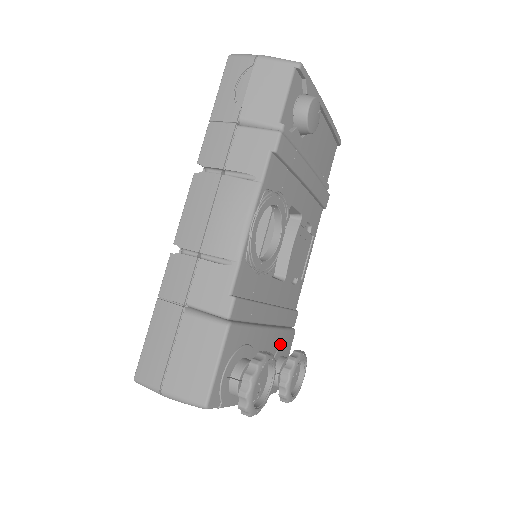
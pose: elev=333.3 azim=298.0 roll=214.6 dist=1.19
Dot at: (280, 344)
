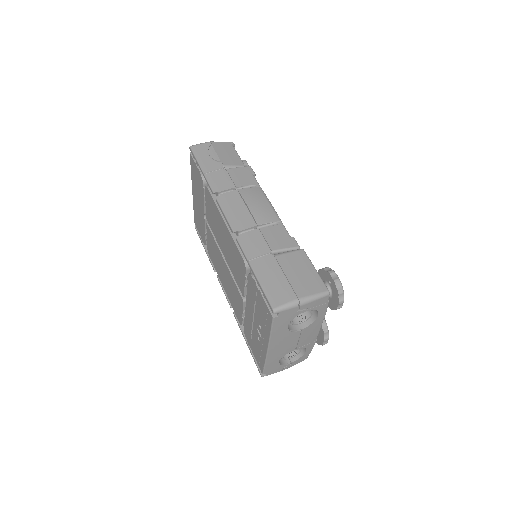
Dot at: occluded
